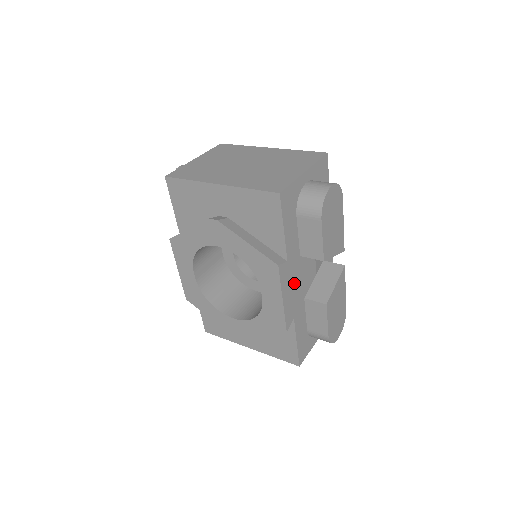
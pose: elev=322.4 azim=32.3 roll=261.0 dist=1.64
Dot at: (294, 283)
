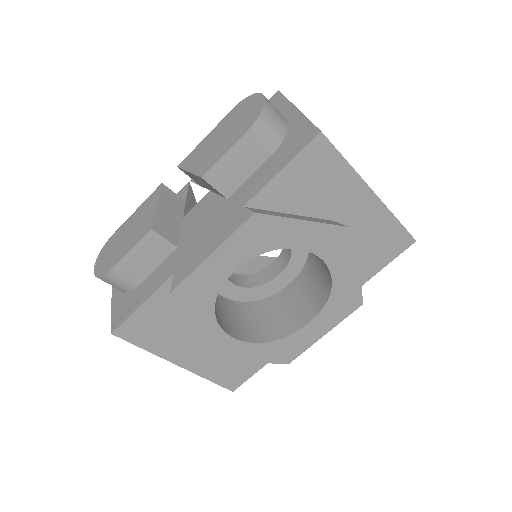
Dot at: occluded
